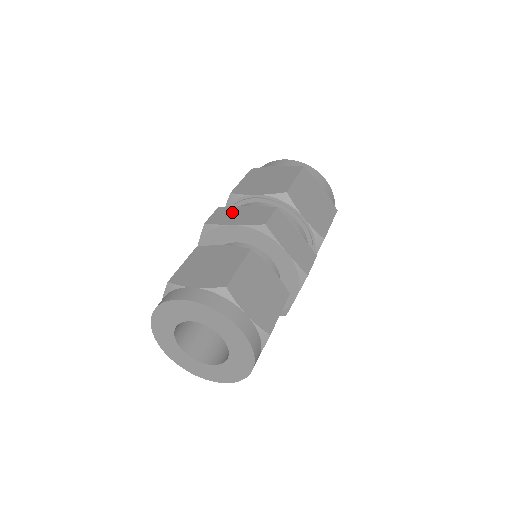
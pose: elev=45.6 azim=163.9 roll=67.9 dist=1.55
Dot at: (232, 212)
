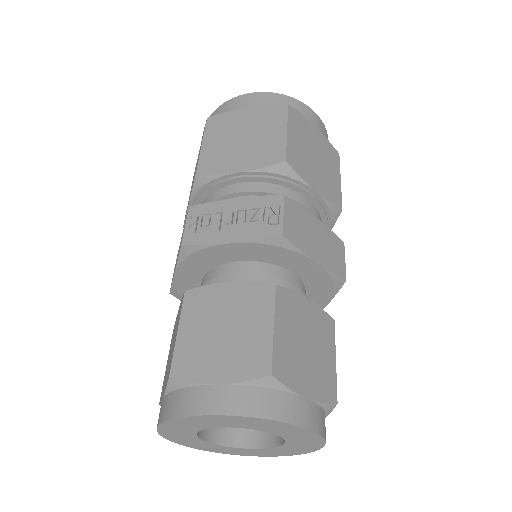
Dot at: (306, 224)
